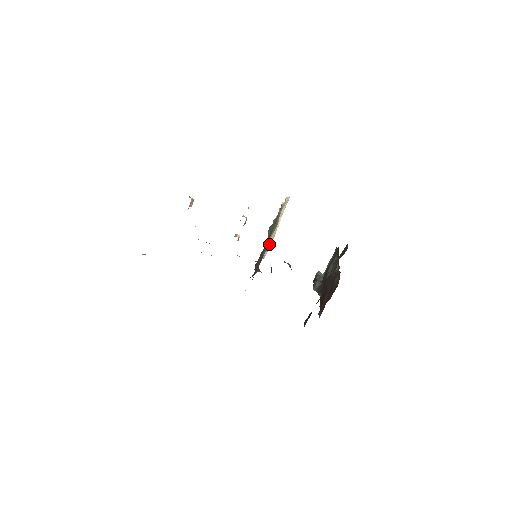
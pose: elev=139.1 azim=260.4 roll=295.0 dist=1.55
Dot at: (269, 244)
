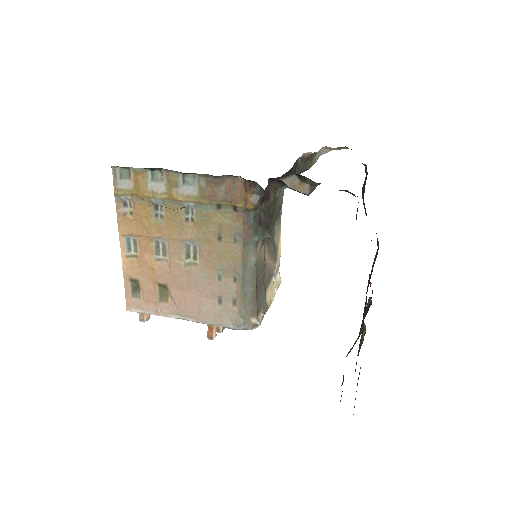
Dot at: (265, 298)
